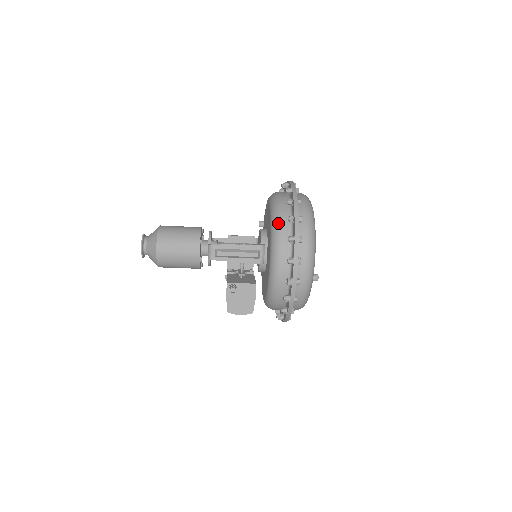
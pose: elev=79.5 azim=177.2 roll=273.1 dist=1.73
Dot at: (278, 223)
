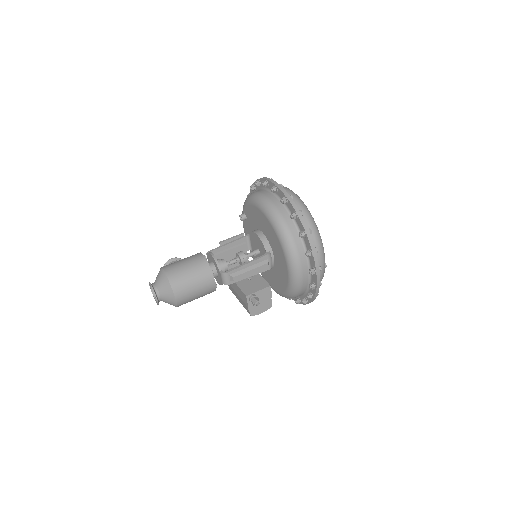
Dot at: (289, 240)
